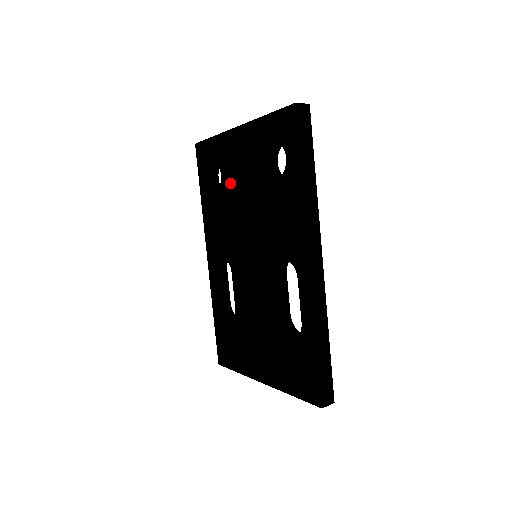
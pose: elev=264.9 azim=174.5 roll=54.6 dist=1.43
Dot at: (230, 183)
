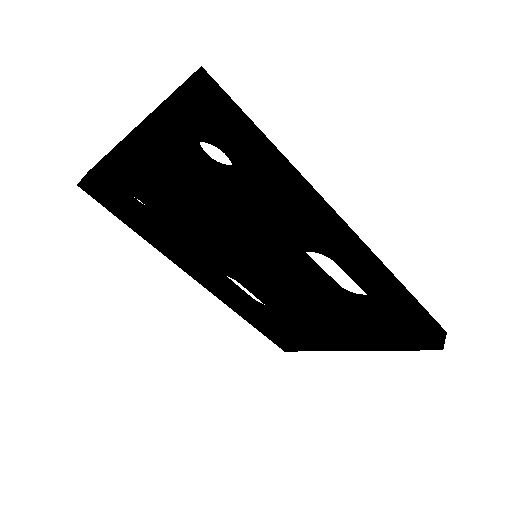
Dot at: (164, 207)
